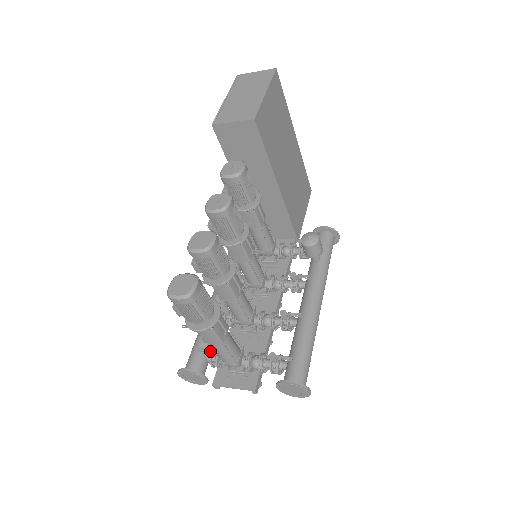
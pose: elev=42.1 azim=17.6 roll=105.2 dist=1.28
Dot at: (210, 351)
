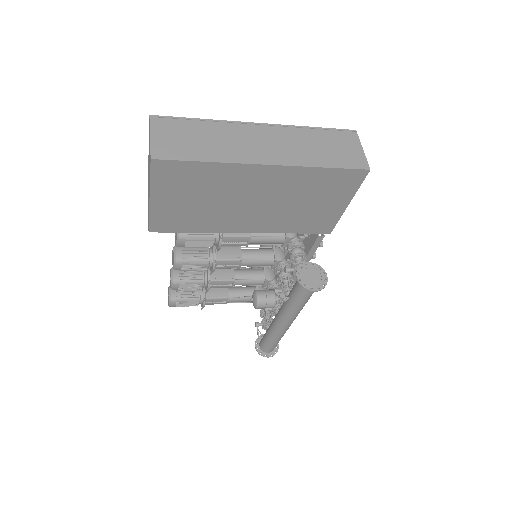
Dot at: occluded
